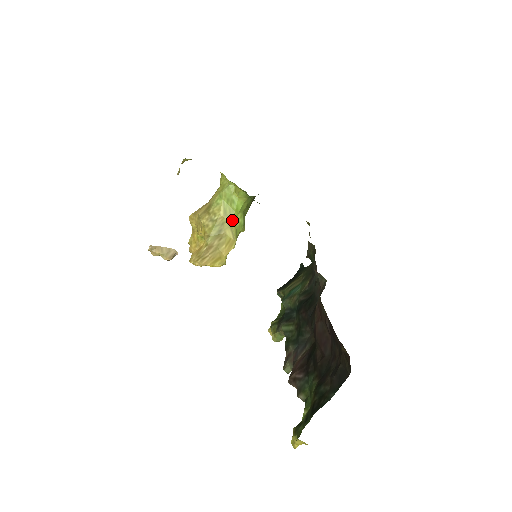
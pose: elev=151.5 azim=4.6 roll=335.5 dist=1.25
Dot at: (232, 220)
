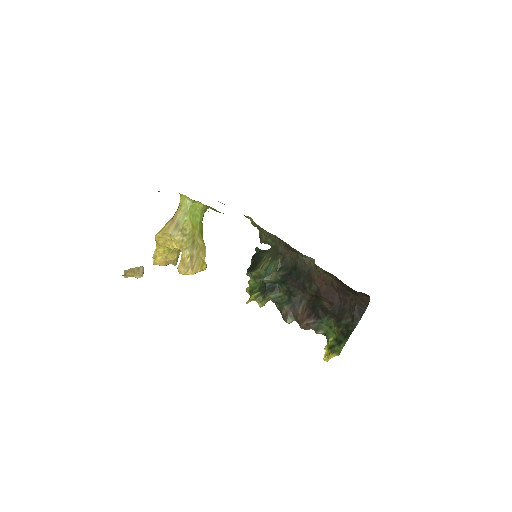
Dot at: (199, 230)
